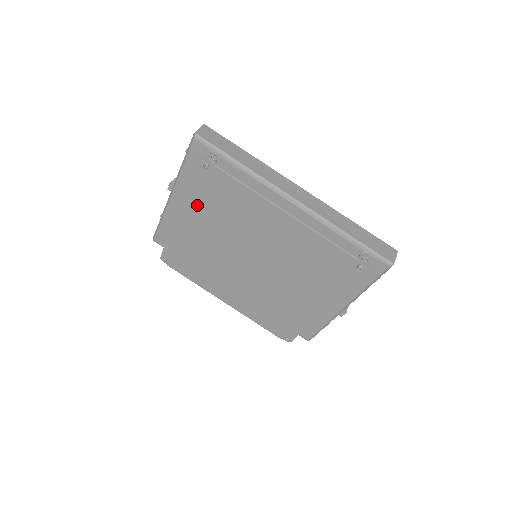
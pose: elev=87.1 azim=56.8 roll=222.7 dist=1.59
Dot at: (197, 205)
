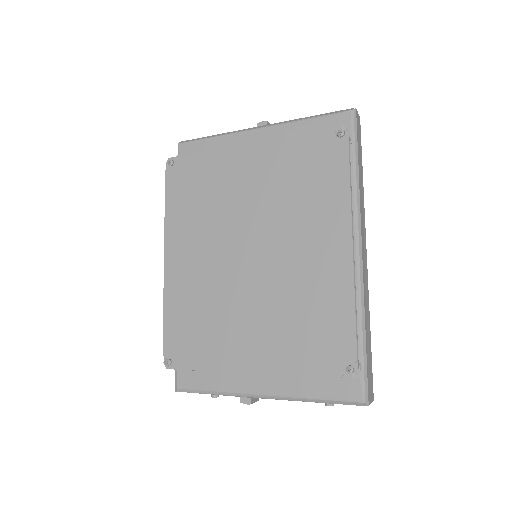
Dot at: (280, 153)
